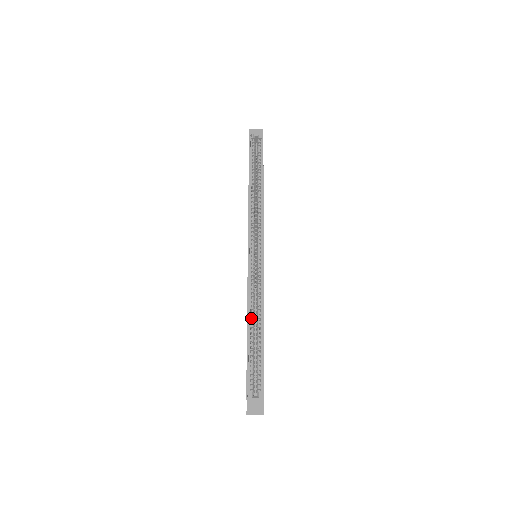
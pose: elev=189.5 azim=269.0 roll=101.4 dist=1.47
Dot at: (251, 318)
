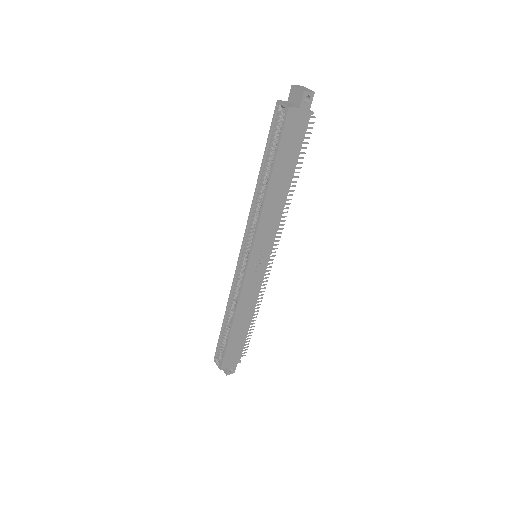
Dot at: (230, 310)
